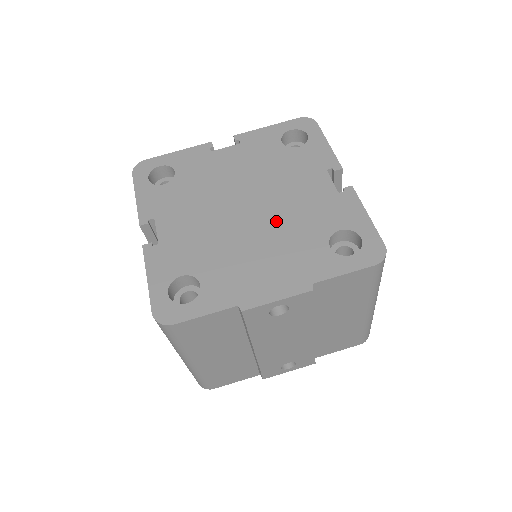
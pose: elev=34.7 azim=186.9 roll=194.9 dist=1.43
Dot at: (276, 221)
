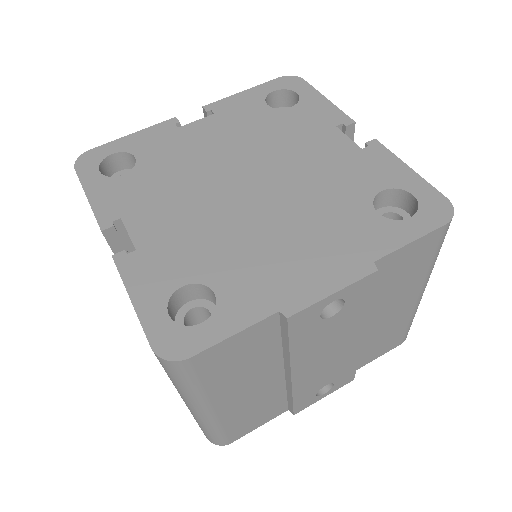
Dot at: (294, 194)
